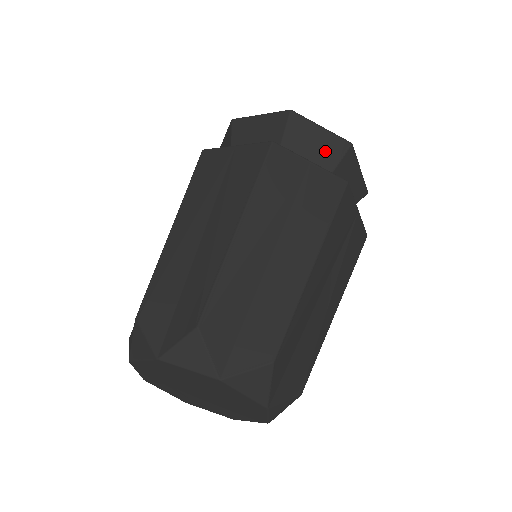
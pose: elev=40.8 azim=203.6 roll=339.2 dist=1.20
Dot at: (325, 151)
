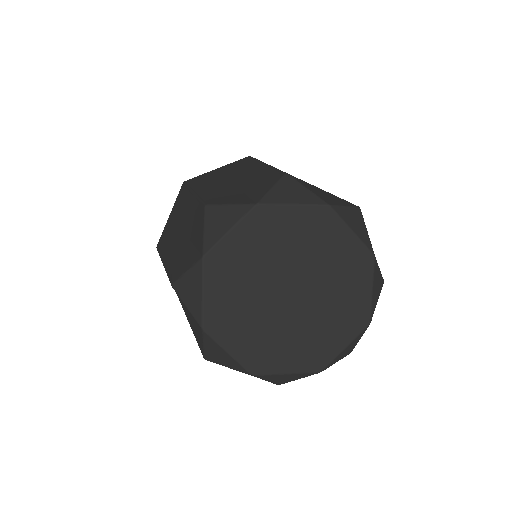
Dot at: occluded
